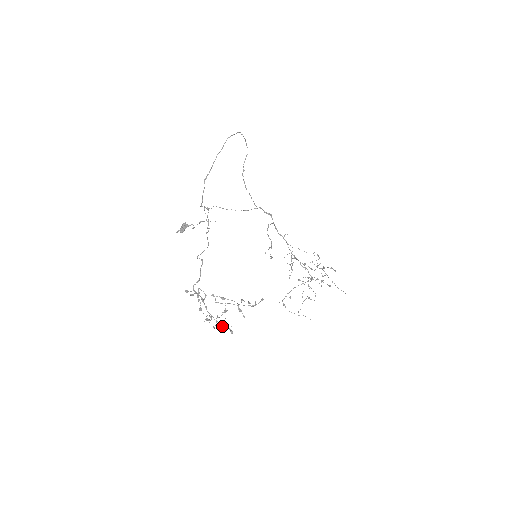
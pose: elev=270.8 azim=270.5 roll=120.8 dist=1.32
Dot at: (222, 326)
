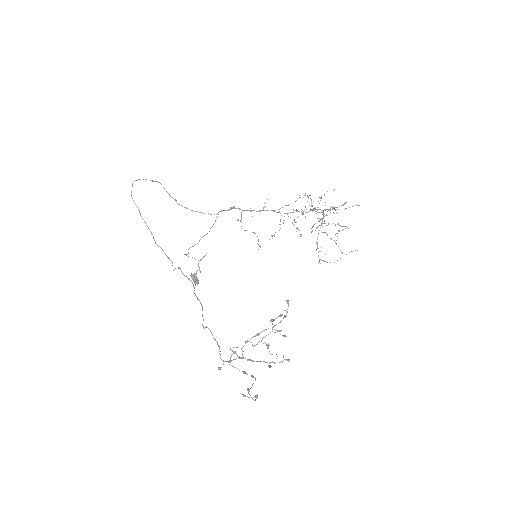
Dot at: occluded
